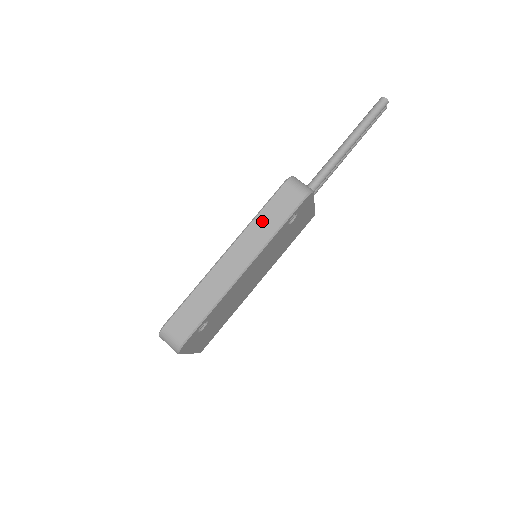
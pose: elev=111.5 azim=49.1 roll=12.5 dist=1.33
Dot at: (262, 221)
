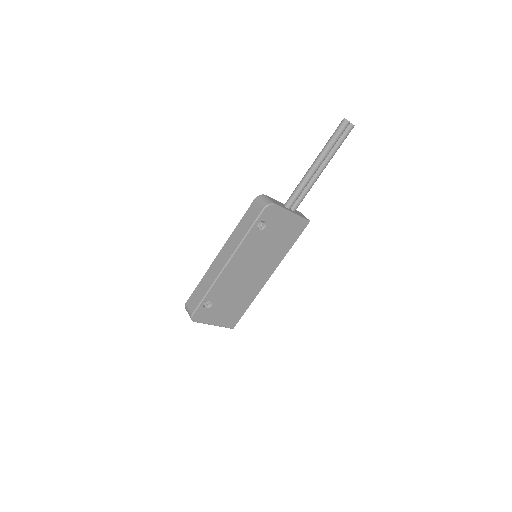
Dot at: (239, 229)
